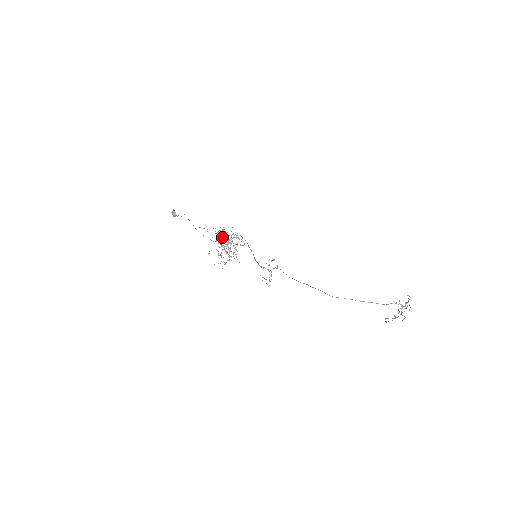
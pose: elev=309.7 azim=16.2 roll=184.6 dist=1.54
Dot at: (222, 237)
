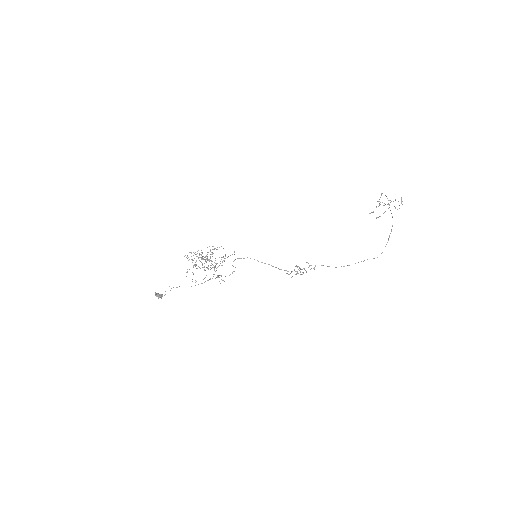
Dot at: occluded
